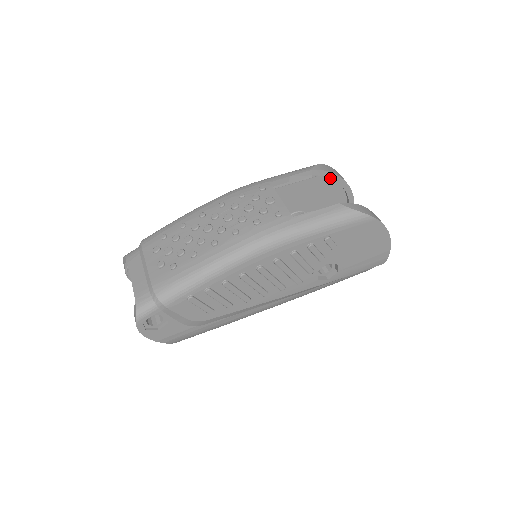
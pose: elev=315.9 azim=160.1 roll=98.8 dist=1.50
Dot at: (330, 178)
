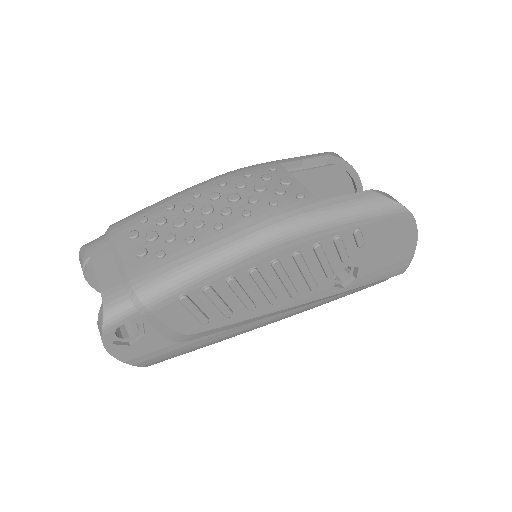
Dot at: (343, 170)
